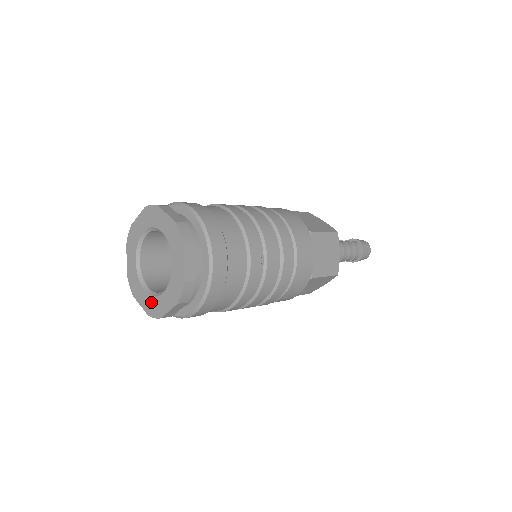
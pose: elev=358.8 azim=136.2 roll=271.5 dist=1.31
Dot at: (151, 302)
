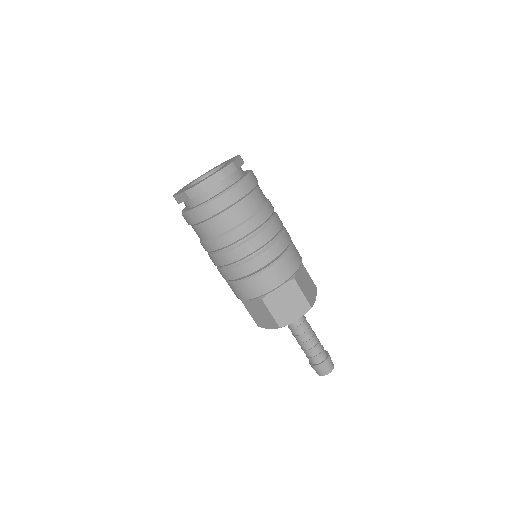
Dot at: (193, 185)
